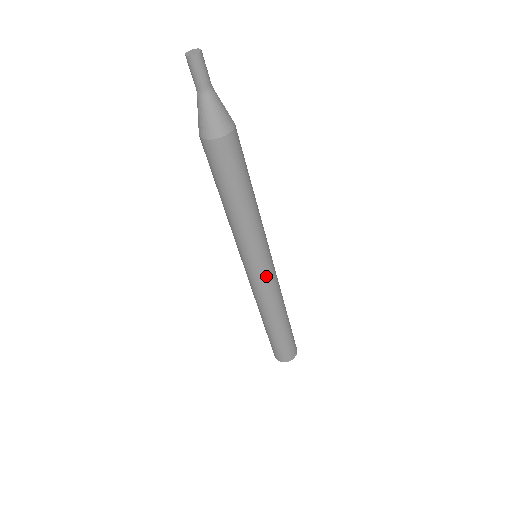
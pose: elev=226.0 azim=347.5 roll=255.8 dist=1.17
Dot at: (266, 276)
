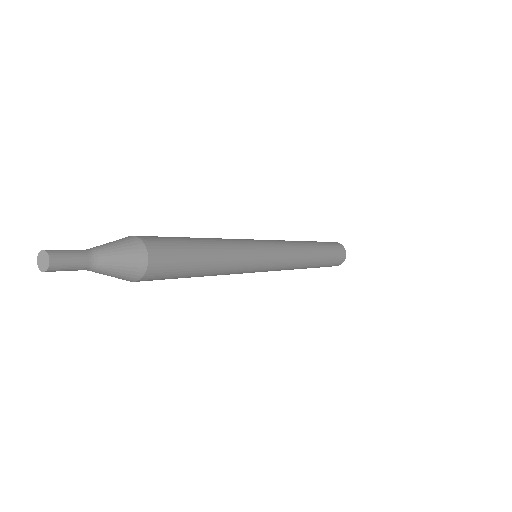
Dot at: (277, 264)
